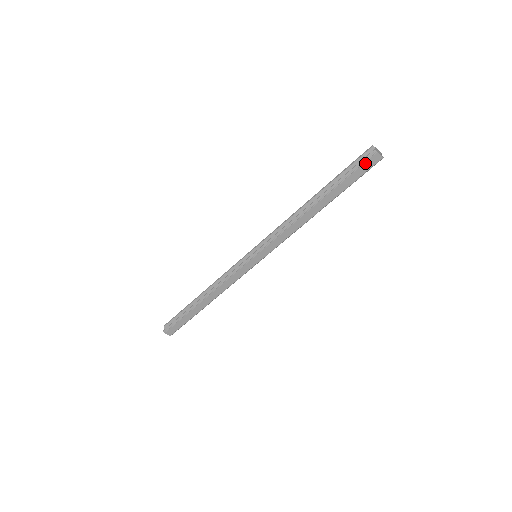
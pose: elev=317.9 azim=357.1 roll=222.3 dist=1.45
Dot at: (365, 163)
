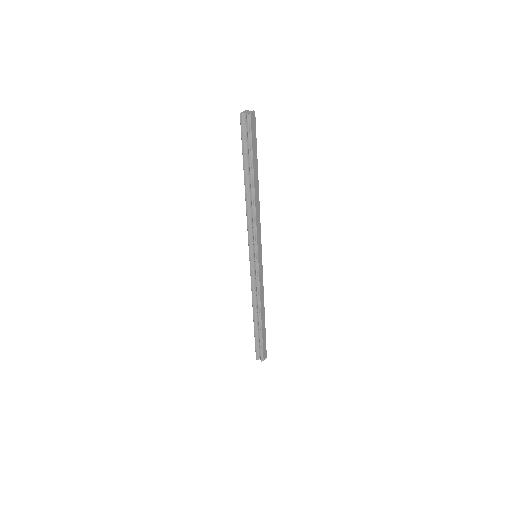
Dot at: (251, 128)
